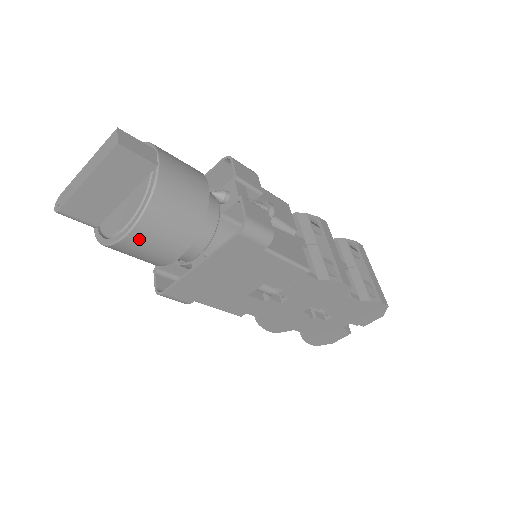
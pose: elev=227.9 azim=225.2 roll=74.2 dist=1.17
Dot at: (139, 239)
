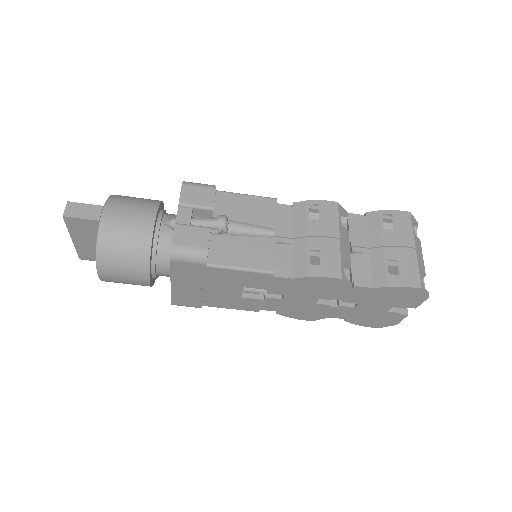
Dot at: (109, 276)
